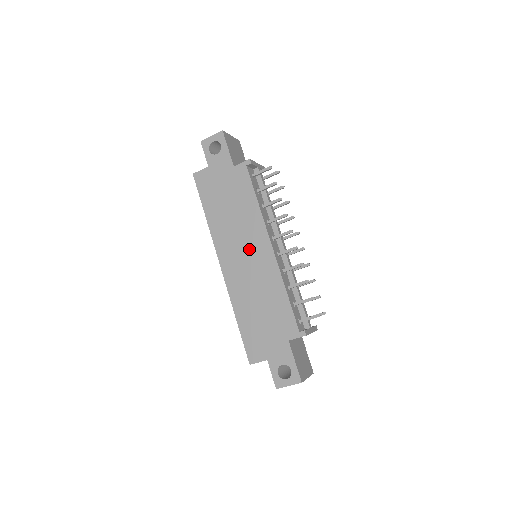
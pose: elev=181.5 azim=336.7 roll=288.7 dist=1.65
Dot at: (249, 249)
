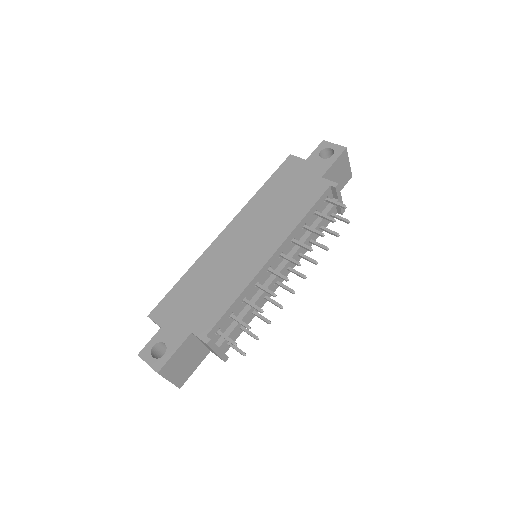
Dot at: (256, 240)
